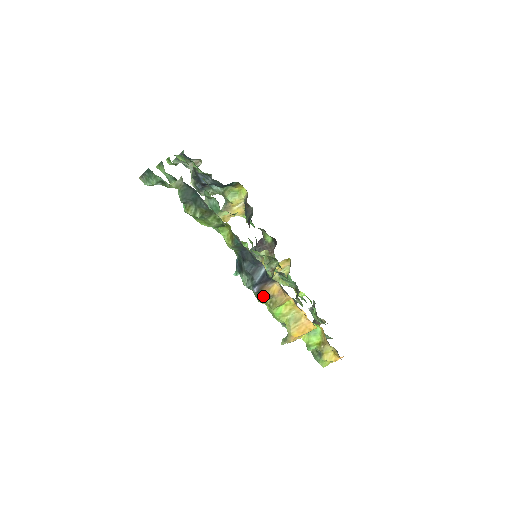
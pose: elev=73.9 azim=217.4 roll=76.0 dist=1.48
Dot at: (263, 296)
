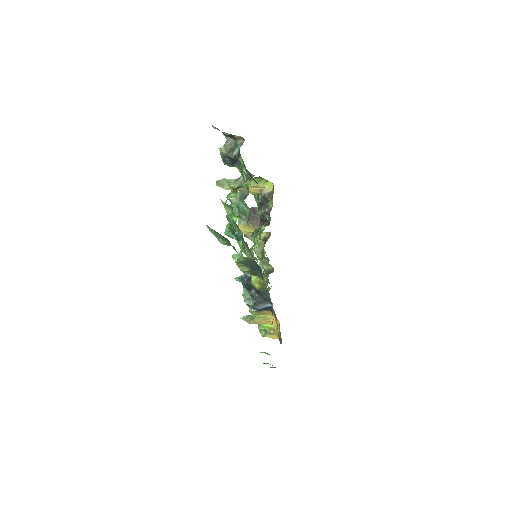
Dot at: occluded
